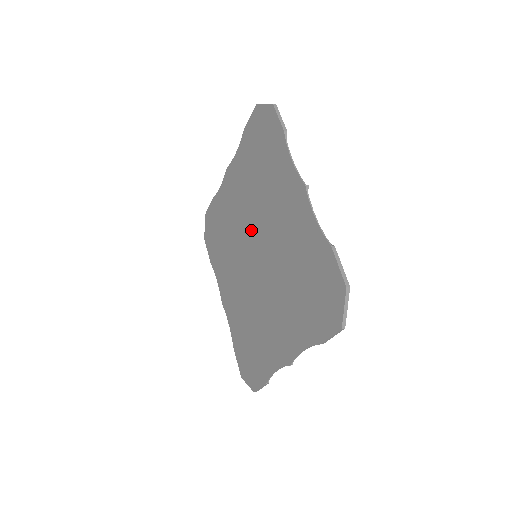
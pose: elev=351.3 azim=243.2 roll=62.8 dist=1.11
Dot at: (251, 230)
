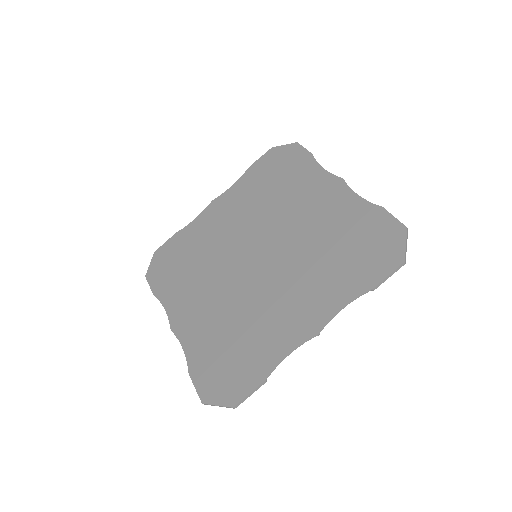
Dot at: (251, 235)
